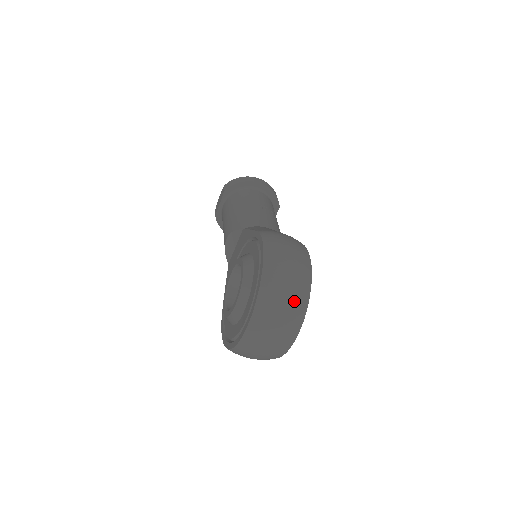
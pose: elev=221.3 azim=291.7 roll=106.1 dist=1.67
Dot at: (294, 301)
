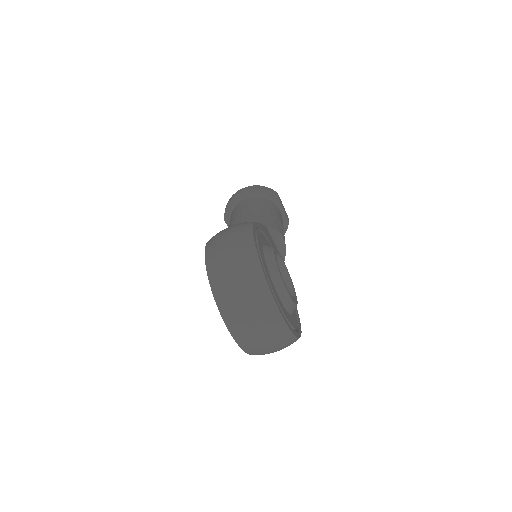
Dot at: (246, 280)
